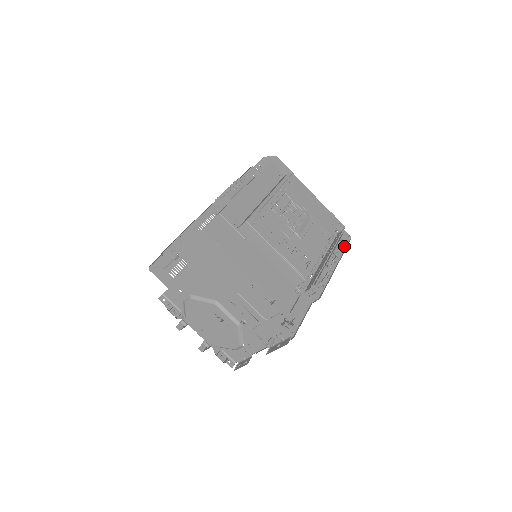
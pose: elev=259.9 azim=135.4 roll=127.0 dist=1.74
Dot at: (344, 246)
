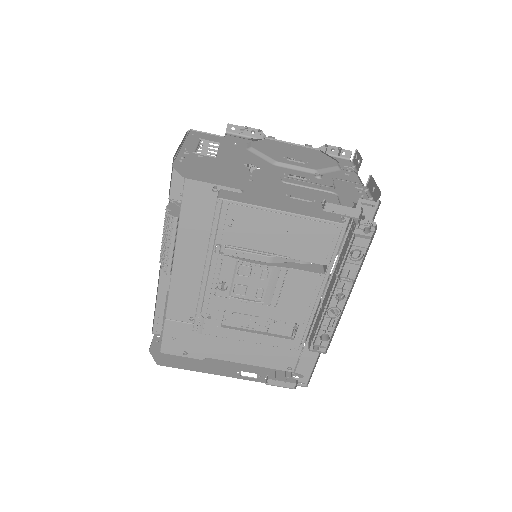
Dot at: (358, 261)
